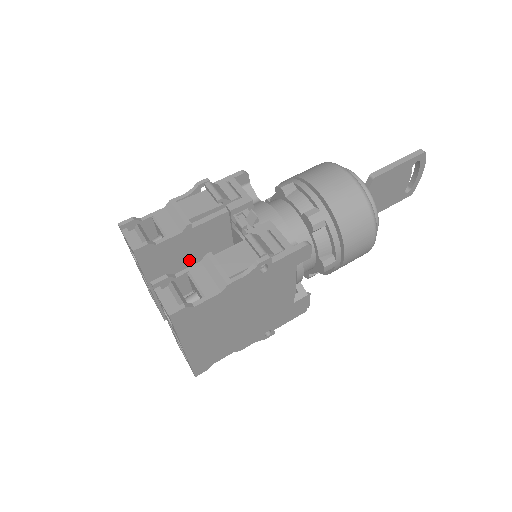
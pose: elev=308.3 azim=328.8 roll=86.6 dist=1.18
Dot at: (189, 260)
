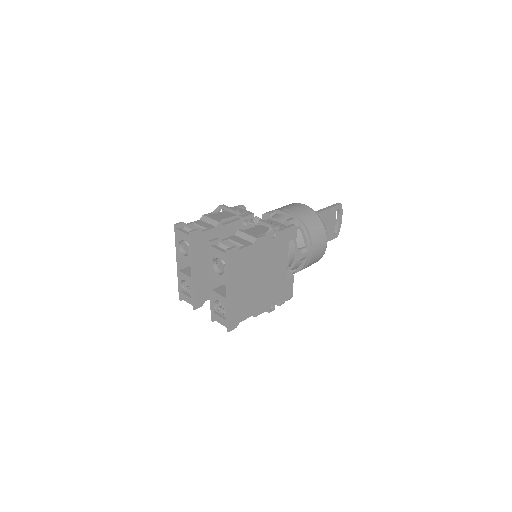
Dot at: occluded
